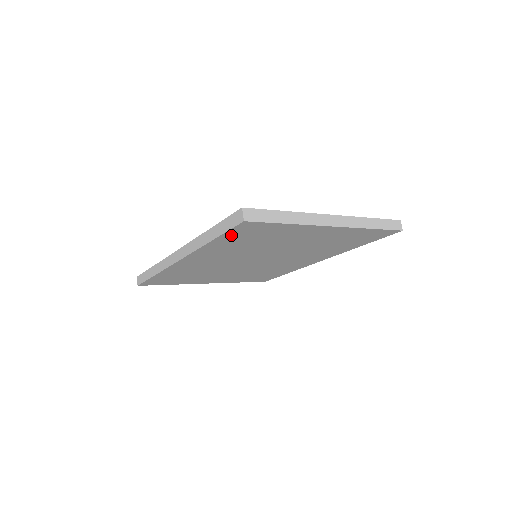
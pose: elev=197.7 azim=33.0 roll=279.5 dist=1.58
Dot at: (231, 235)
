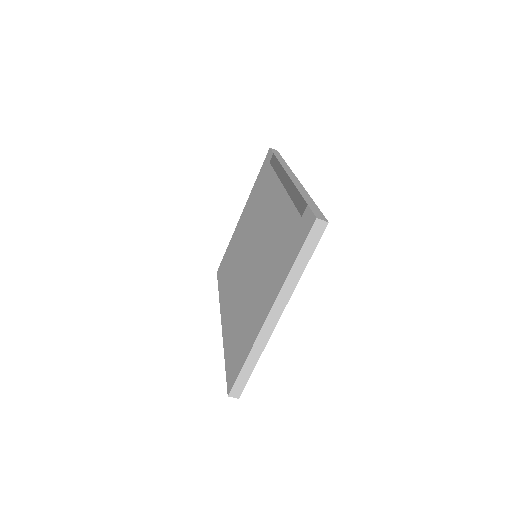
Dot at: occluded
